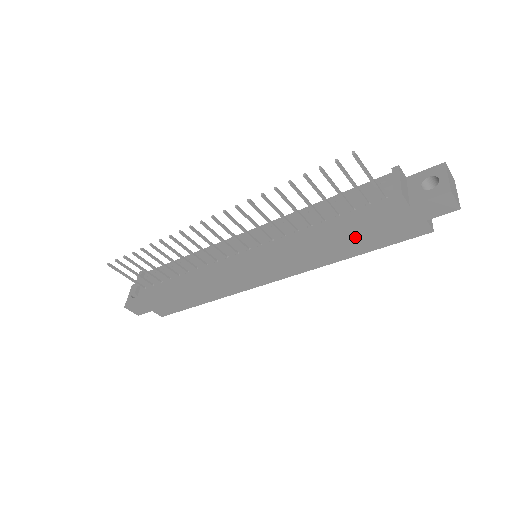
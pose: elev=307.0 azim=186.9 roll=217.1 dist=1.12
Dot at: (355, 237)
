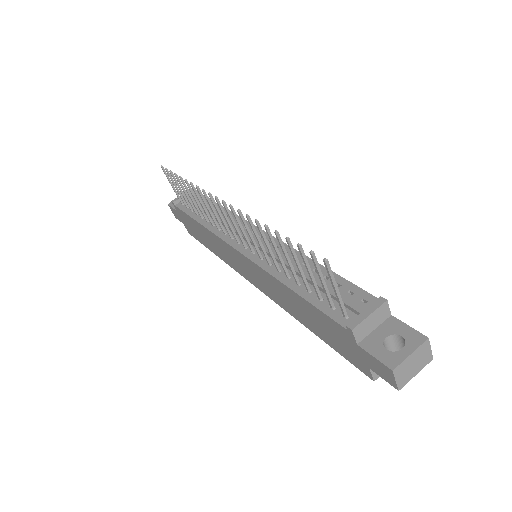
Dot at: (314, 320)
